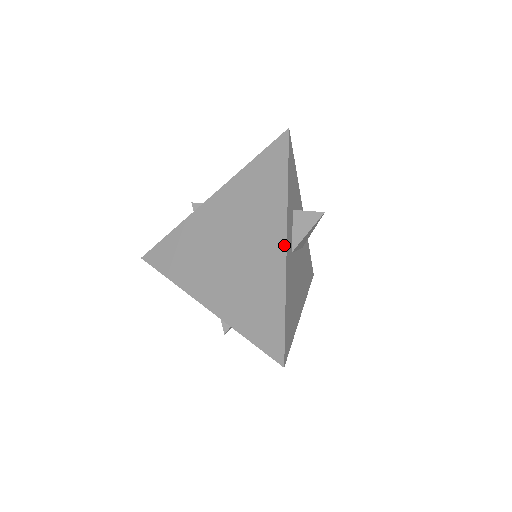
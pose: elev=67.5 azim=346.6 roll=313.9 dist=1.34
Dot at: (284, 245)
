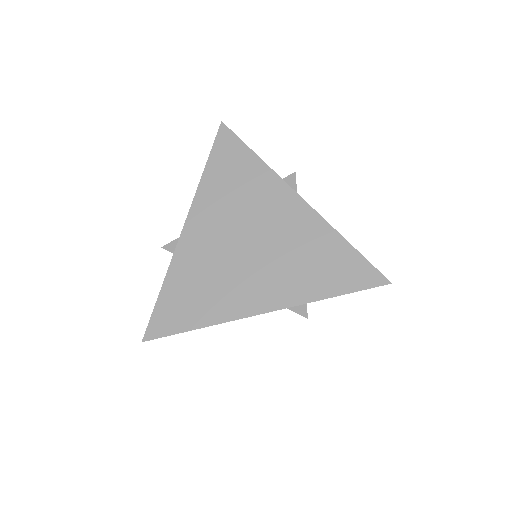
Dot at: (301, 200)
